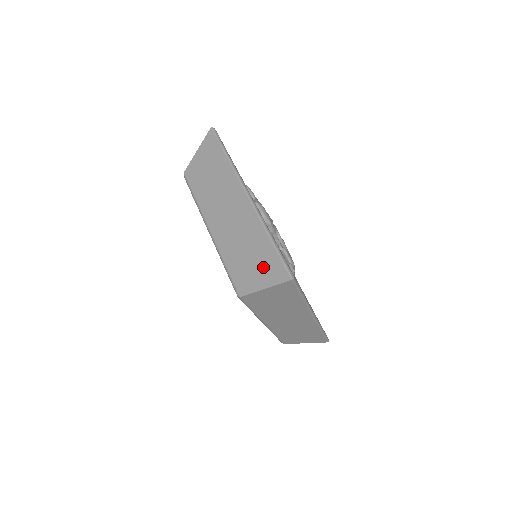
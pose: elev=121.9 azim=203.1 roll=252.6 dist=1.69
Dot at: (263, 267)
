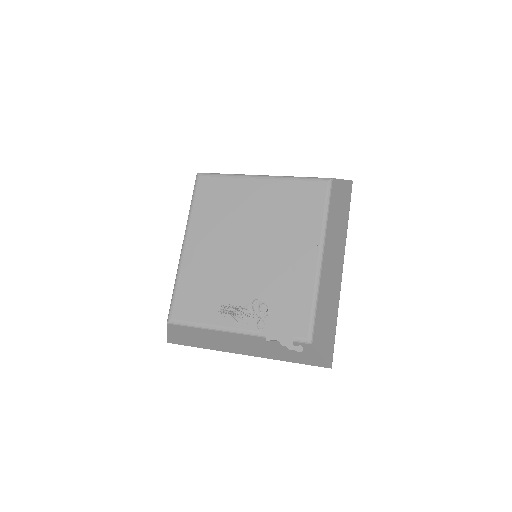
Dot at: occluded
